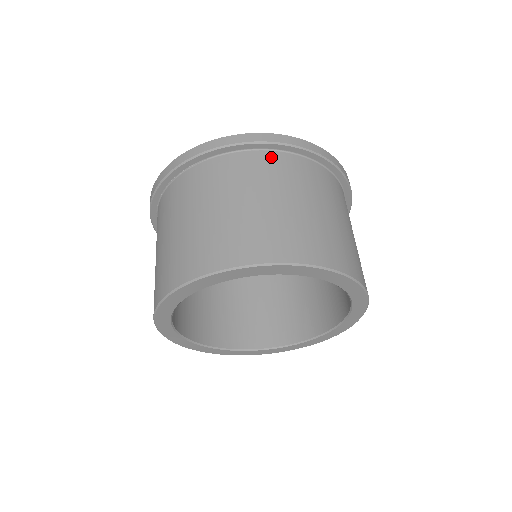
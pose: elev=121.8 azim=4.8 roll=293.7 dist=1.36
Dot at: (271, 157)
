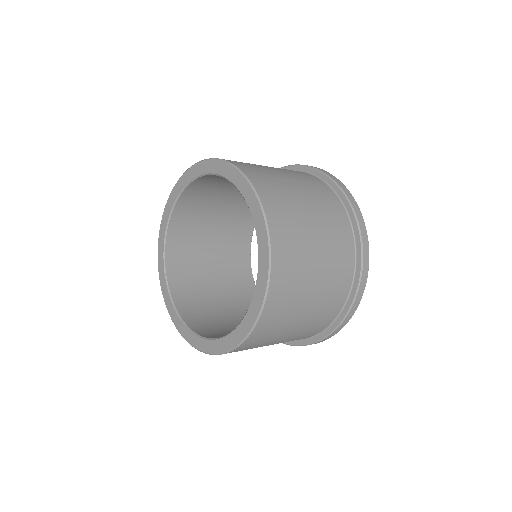
Dot at: occluded
